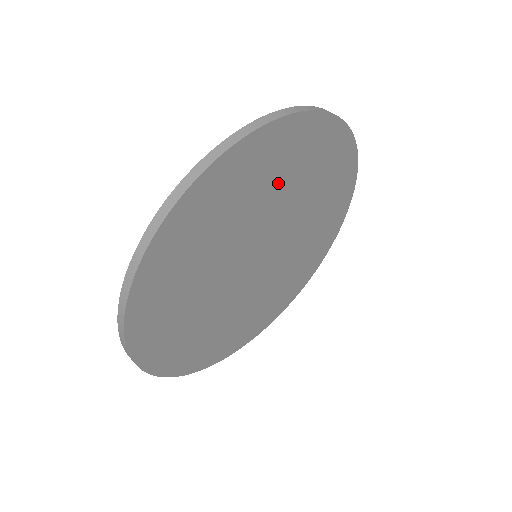
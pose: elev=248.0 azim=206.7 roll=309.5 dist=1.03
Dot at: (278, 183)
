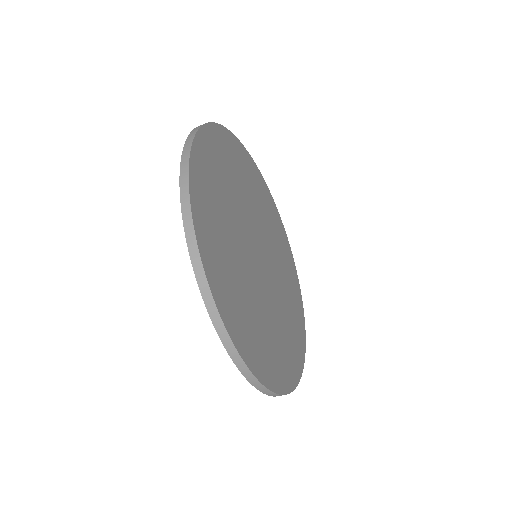
Dot at: (226, 188)
